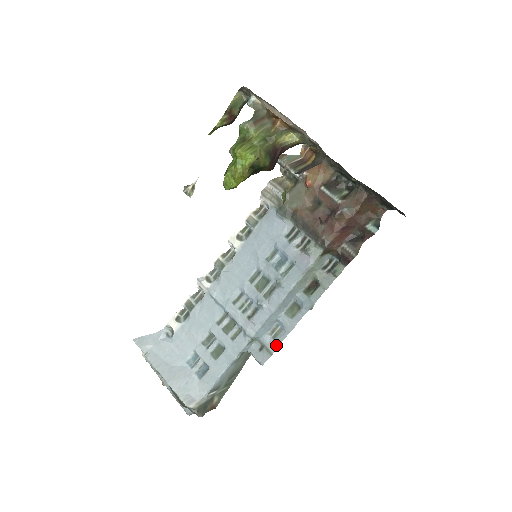
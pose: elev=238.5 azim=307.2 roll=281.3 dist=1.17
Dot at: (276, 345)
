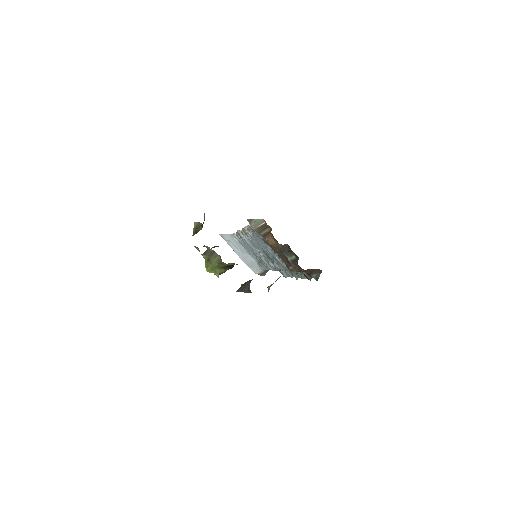
Dot at: (287, 276)
